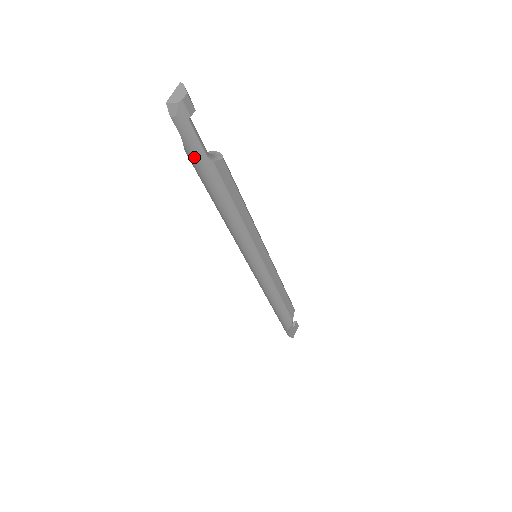
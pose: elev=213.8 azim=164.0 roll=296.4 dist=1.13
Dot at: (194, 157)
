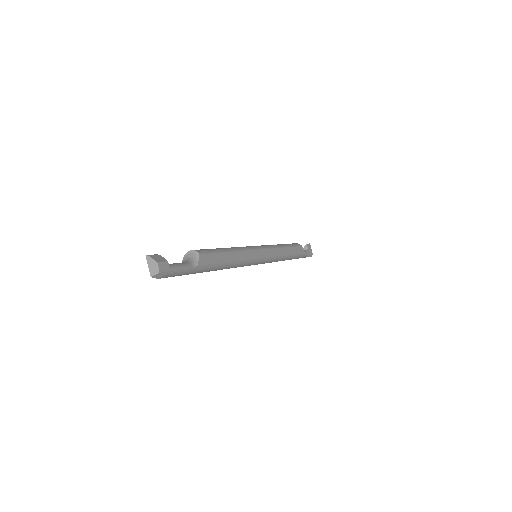
Dot at: (186, 274)
